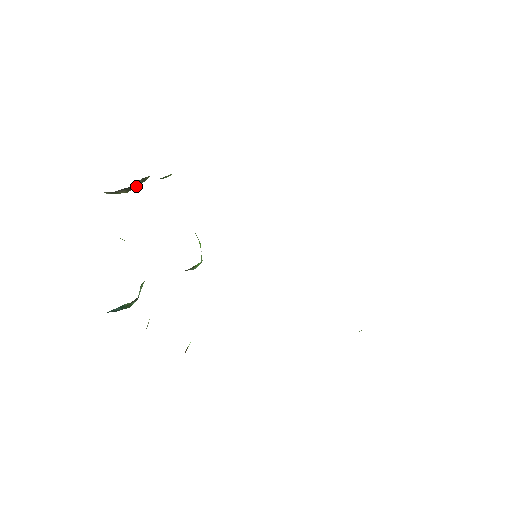
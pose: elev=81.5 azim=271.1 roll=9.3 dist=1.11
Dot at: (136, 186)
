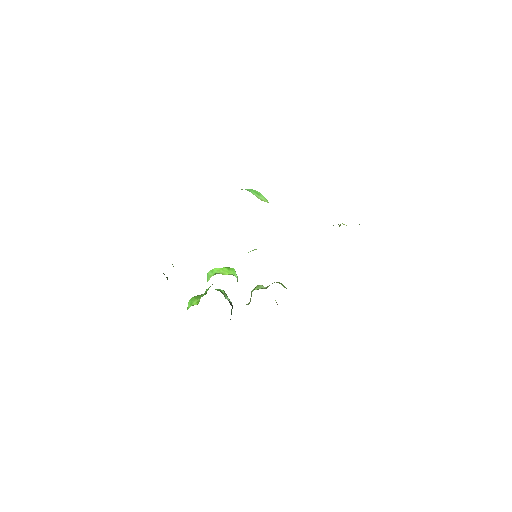
Dot at: occluded
